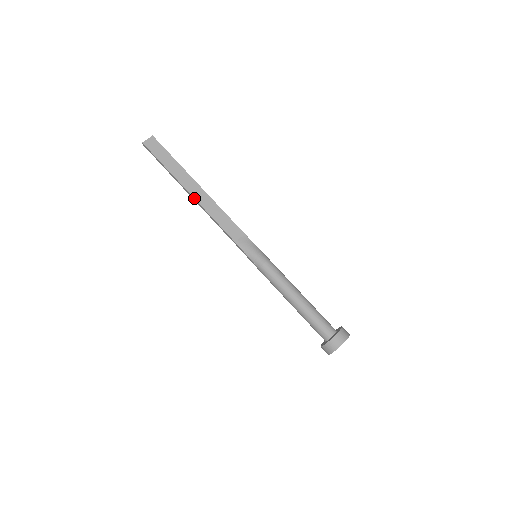
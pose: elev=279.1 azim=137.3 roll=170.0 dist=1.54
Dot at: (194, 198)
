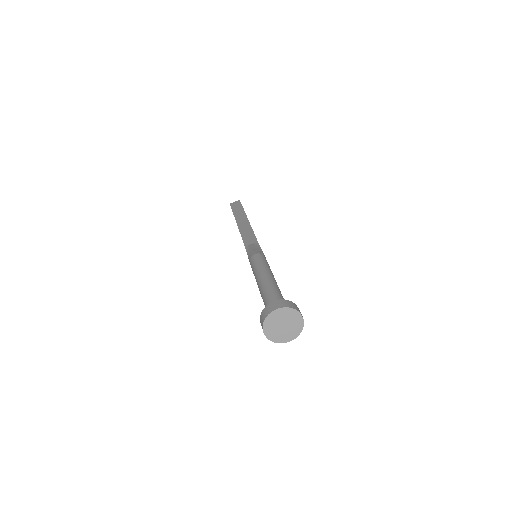
Dot at: (237, 225)
